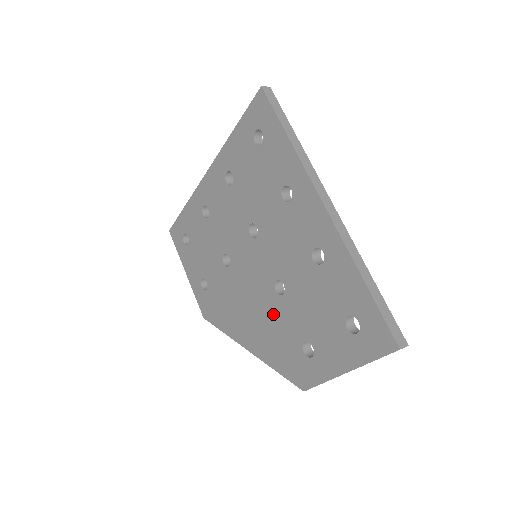
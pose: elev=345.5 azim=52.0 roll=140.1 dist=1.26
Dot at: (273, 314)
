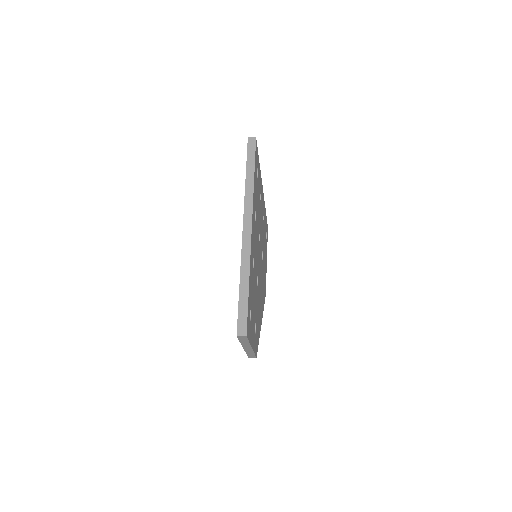
Dot at: occluded
